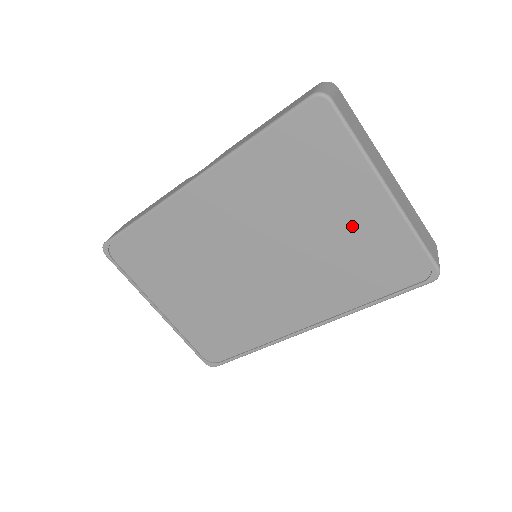
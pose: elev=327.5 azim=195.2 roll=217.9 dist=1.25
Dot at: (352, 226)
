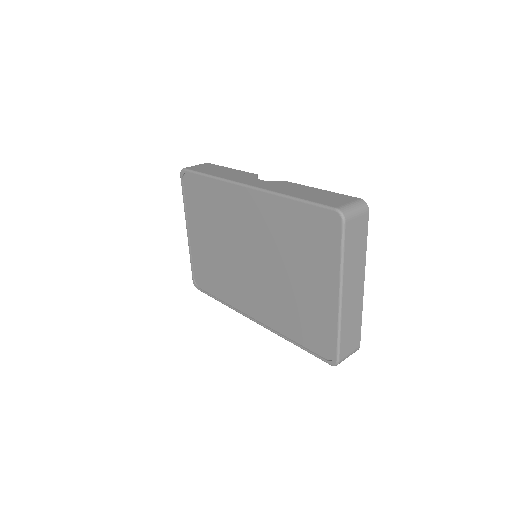
Dot at: (311, 295)
